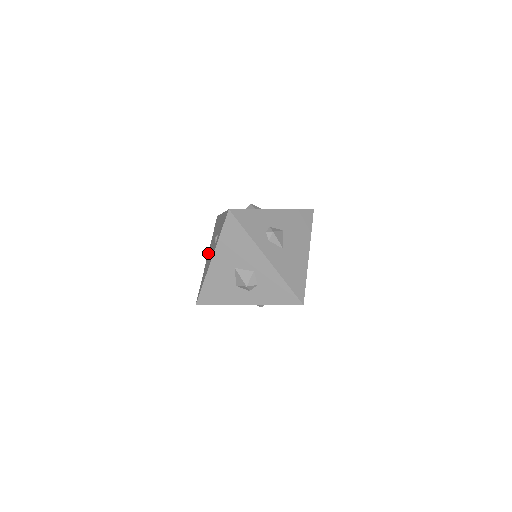
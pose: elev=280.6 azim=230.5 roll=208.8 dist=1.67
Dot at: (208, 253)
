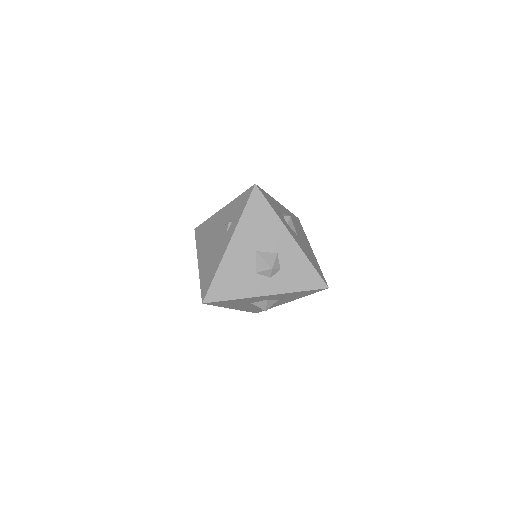
Dot at: (199, 257)
